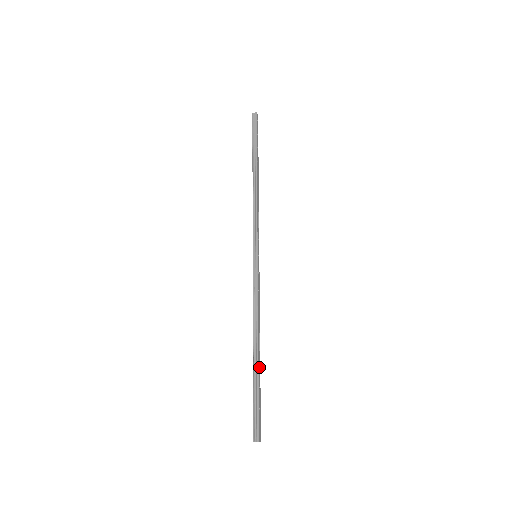
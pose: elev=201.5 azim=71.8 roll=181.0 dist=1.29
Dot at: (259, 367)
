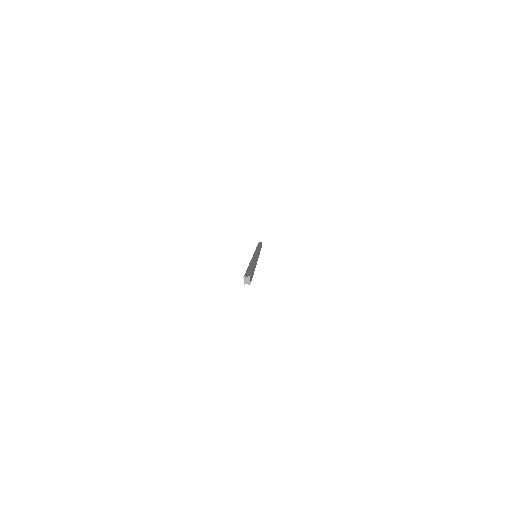
Dot at: (254, 269)
